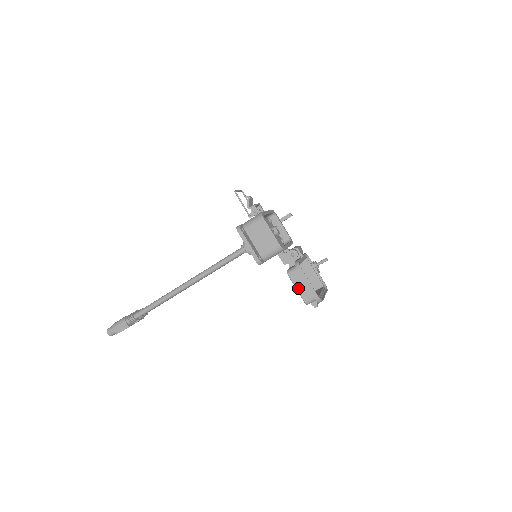
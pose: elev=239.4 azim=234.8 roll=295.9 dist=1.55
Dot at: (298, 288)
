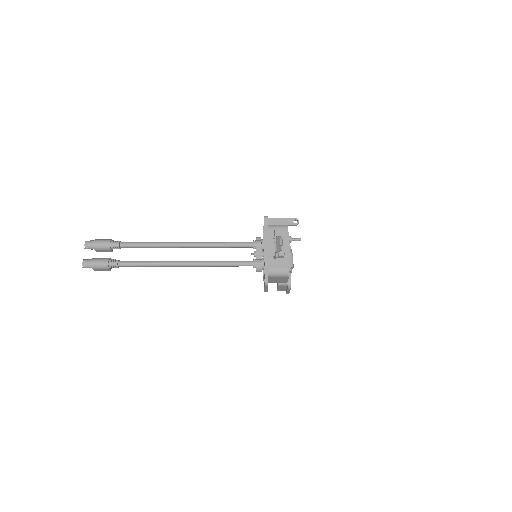
Dot at: (279, 288)
